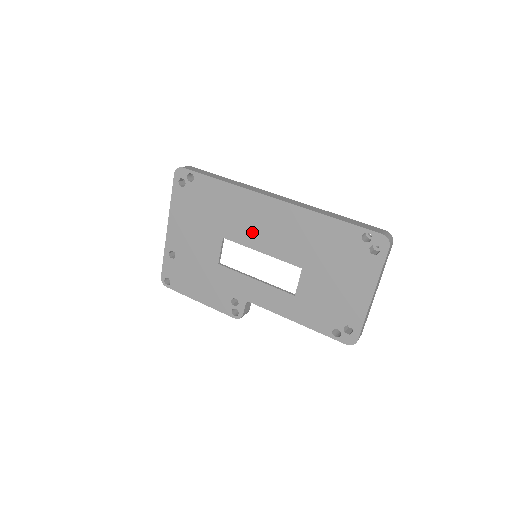
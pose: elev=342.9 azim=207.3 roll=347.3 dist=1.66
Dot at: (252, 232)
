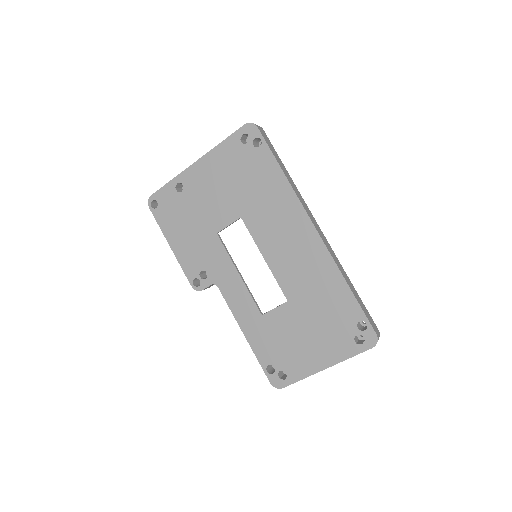
Dot at: (271, 237)
